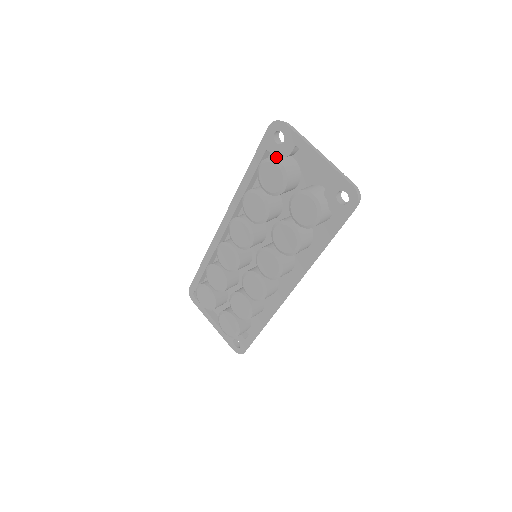
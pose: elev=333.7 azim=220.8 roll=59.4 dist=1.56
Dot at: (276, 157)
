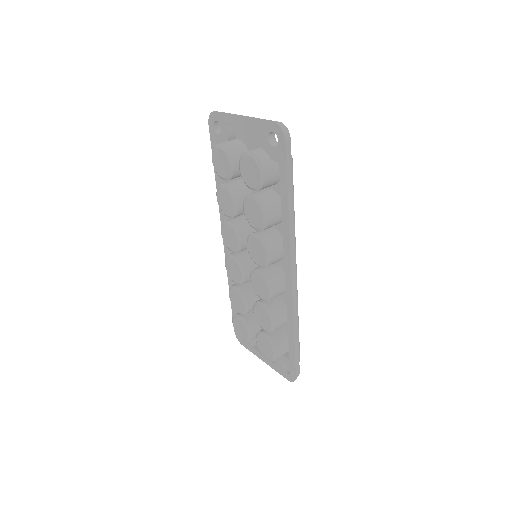
Dot at: occluded
